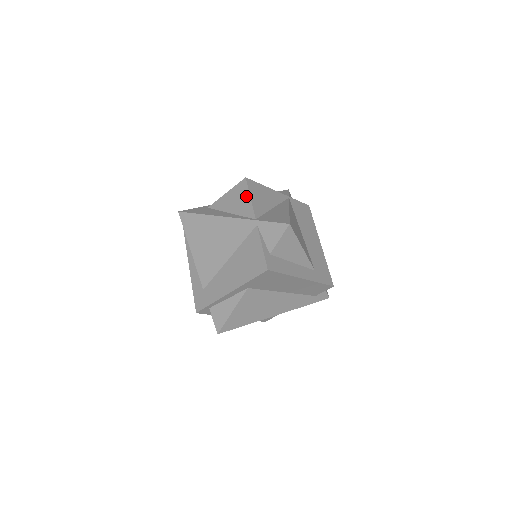
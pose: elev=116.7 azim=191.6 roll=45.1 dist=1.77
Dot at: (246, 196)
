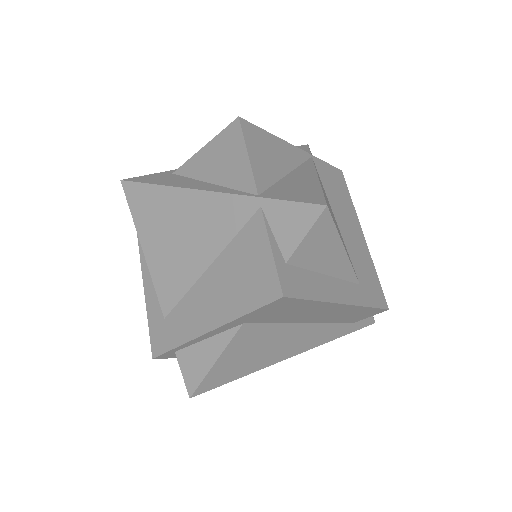
Dot at: (239, 151)
